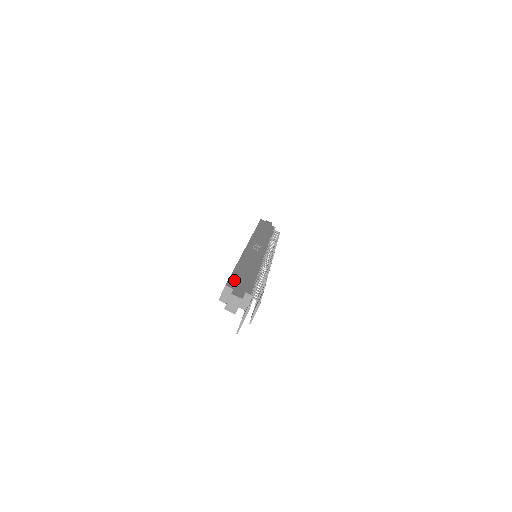
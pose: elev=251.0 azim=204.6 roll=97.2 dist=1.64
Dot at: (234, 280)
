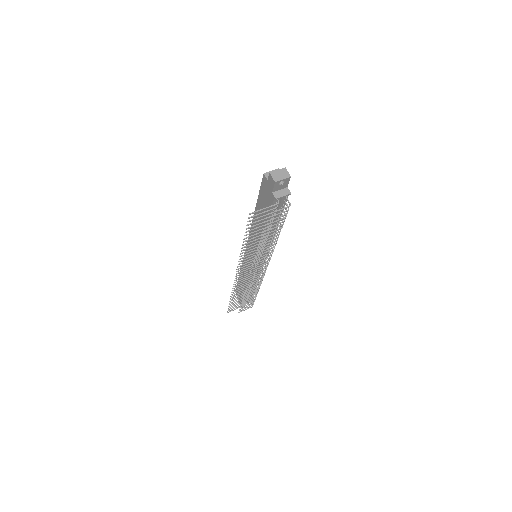
Dot at: occluded
